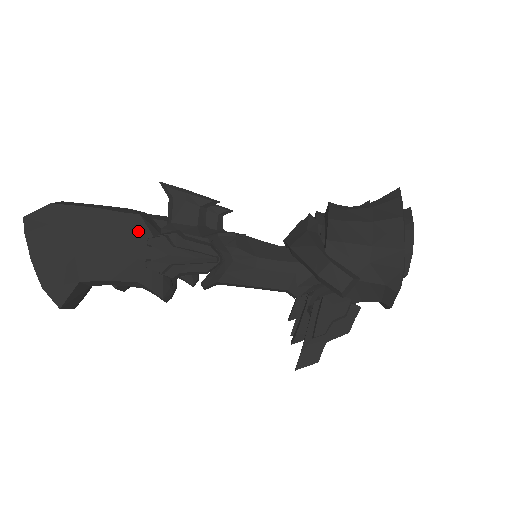
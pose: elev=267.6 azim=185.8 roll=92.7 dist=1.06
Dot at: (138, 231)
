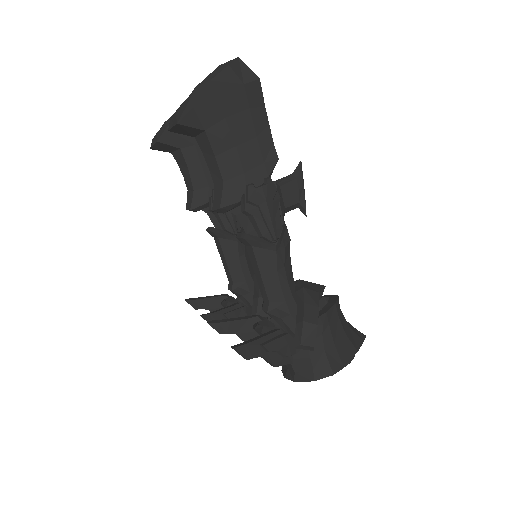
Dot at: (266, 163)
